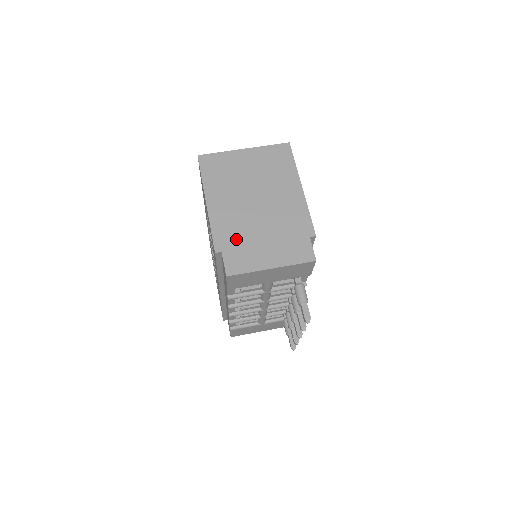
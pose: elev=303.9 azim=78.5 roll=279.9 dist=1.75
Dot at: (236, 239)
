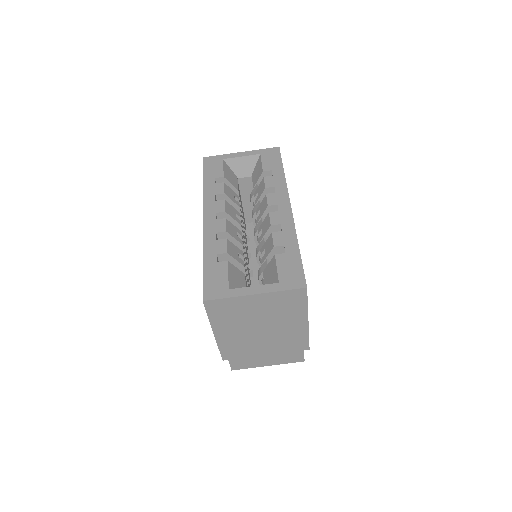
Dot at: (241, 354)
